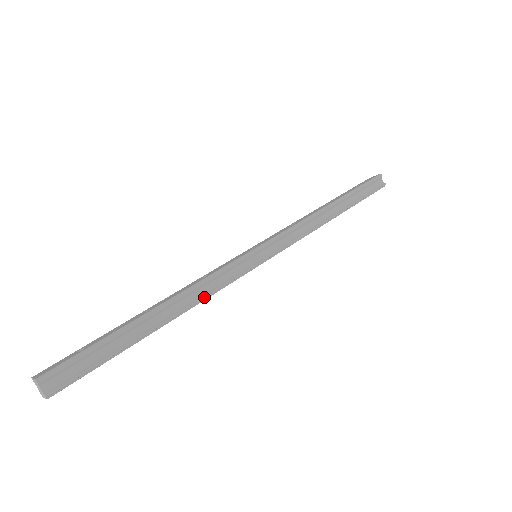
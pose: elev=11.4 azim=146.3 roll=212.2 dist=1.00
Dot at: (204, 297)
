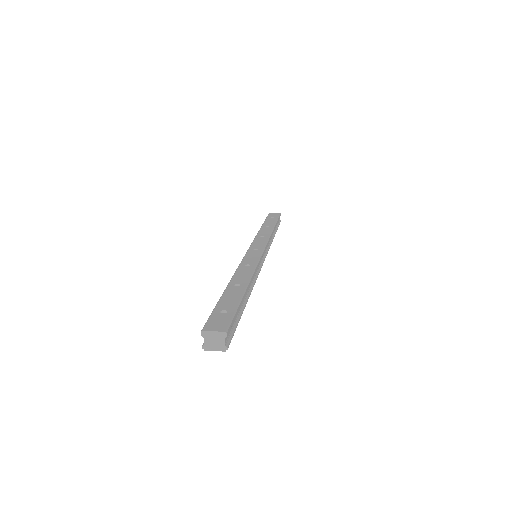
Dot at: (255, 282)
